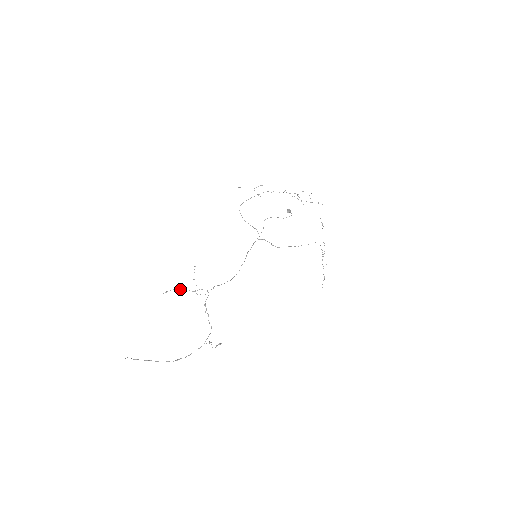
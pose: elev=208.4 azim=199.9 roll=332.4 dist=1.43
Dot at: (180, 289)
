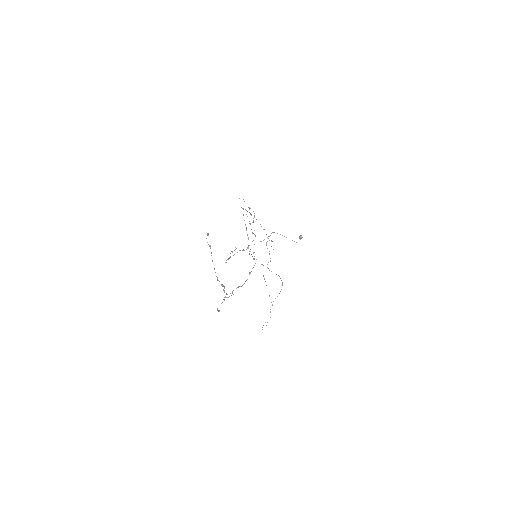
Dot at: occluded
